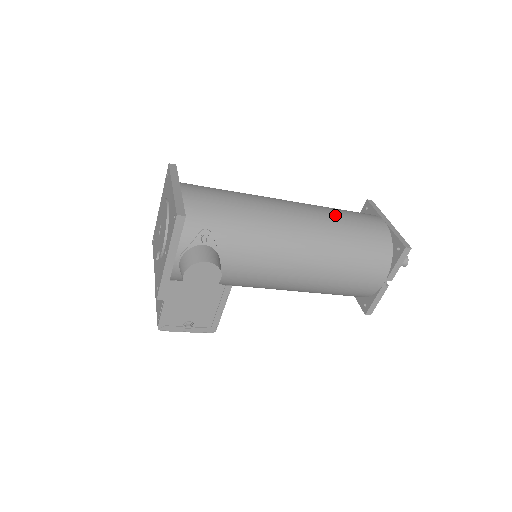
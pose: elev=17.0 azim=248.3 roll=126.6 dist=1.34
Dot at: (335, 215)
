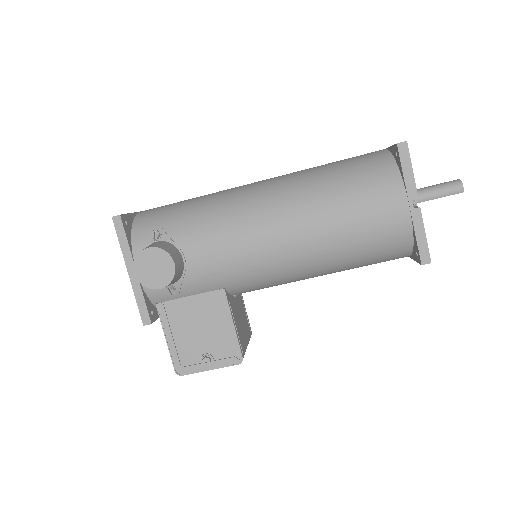
Dot at: (312, 168)
